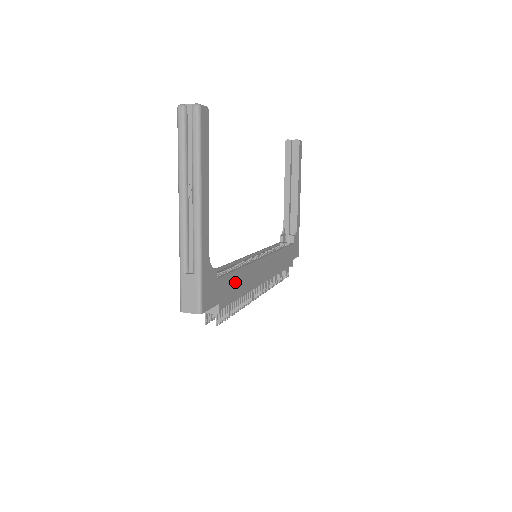
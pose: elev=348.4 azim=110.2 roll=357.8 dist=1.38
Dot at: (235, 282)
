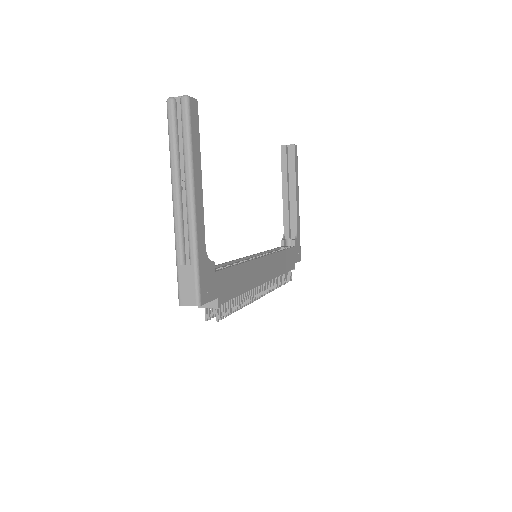
Dot at: (234, 278)
